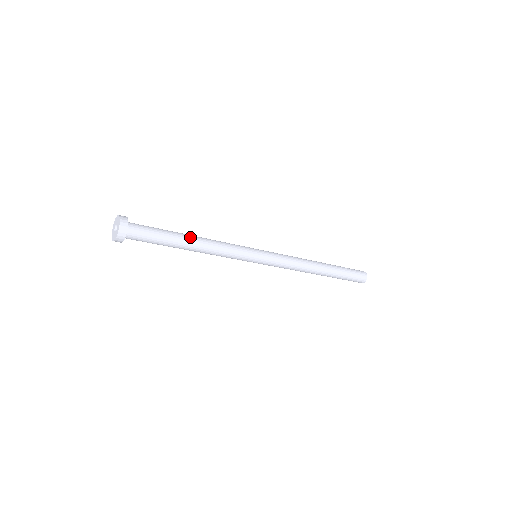
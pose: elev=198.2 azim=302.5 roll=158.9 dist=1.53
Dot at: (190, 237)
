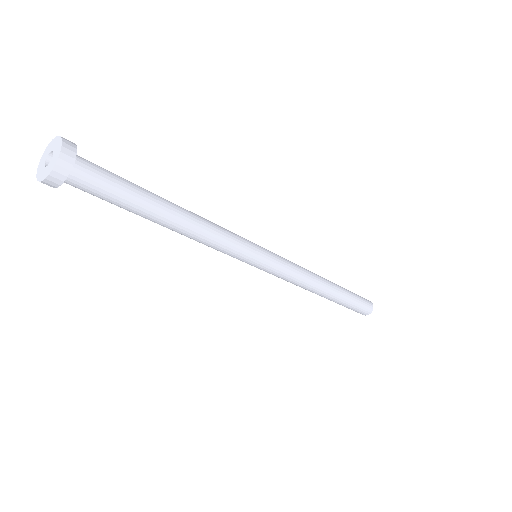
Dot at: (169, 201)
